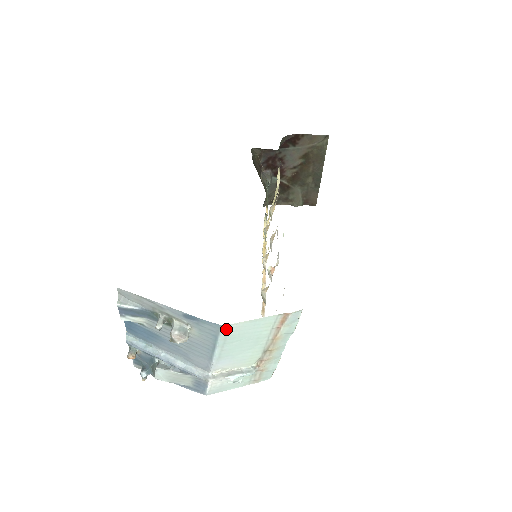
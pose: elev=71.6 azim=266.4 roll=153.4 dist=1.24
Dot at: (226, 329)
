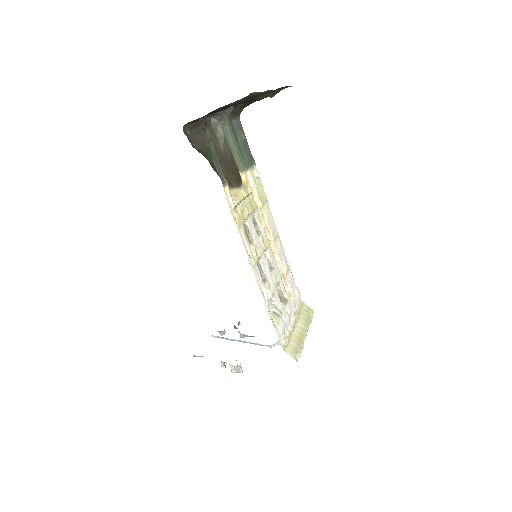
Dot at: occluded
